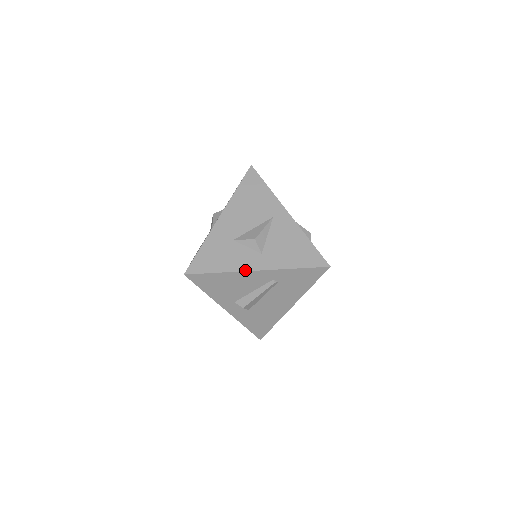
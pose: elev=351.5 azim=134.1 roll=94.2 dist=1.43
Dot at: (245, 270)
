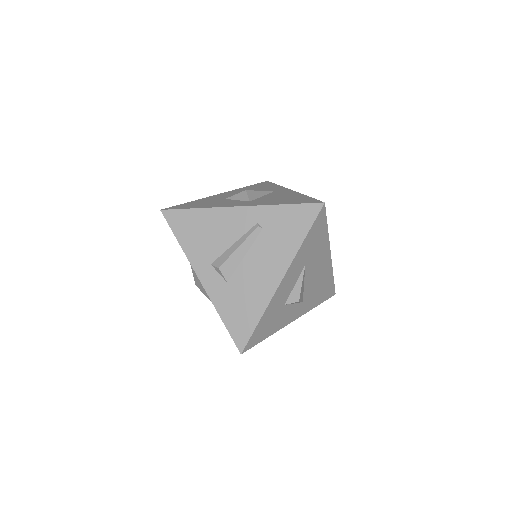
Dot at: (226, 206)
